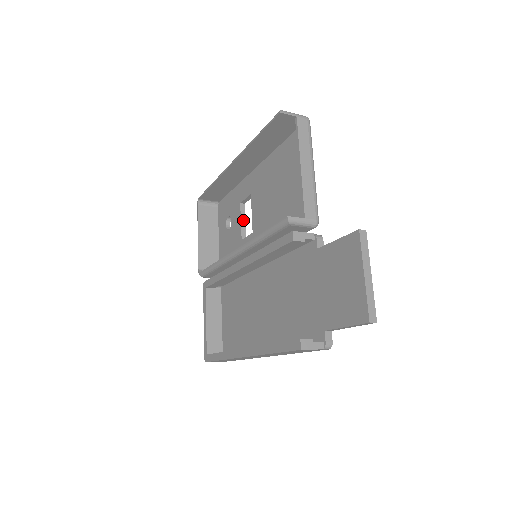
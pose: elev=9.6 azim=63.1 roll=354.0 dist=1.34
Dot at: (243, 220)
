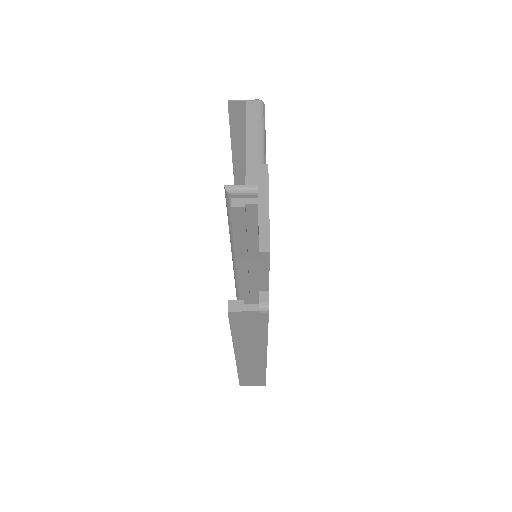
Dot at: occluded
